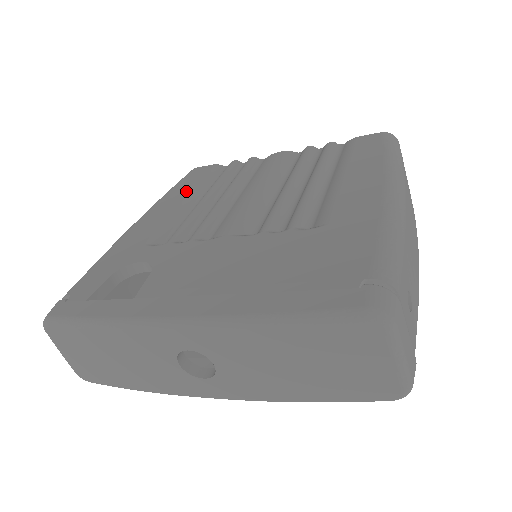
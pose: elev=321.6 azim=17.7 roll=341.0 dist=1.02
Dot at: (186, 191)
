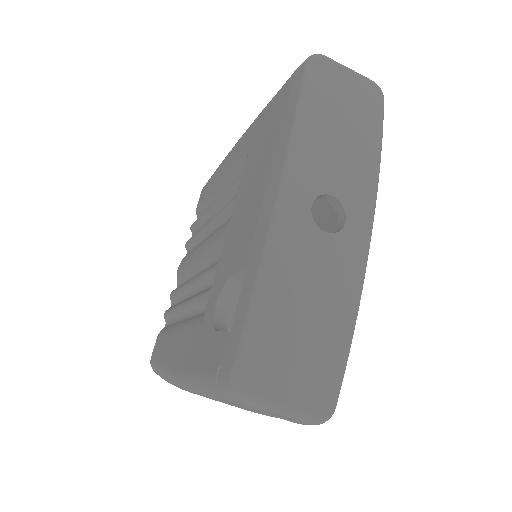
Dot at: (169, 339)
